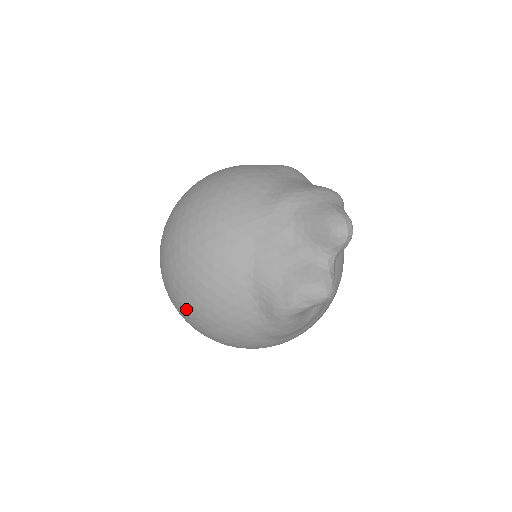
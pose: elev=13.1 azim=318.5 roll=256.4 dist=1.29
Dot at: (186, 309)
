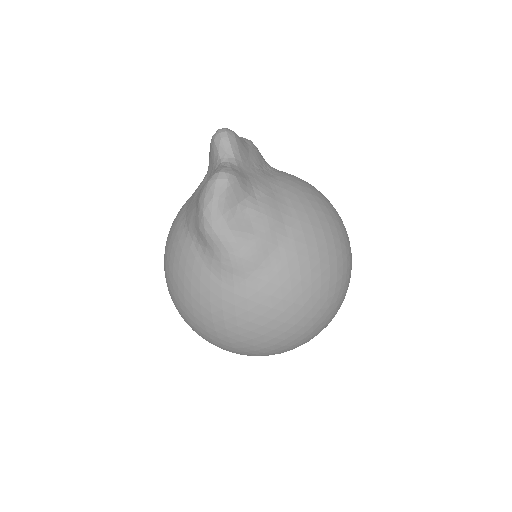
Dot at: (181, 310)
